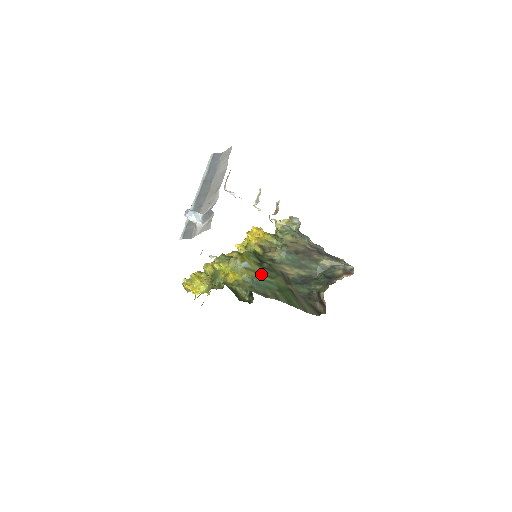
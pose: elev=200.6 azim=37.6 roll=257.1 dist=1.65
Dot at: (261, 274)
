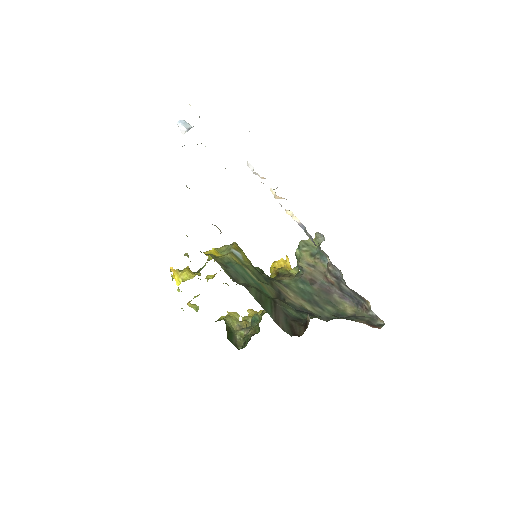
Dot at: (248, 268)
